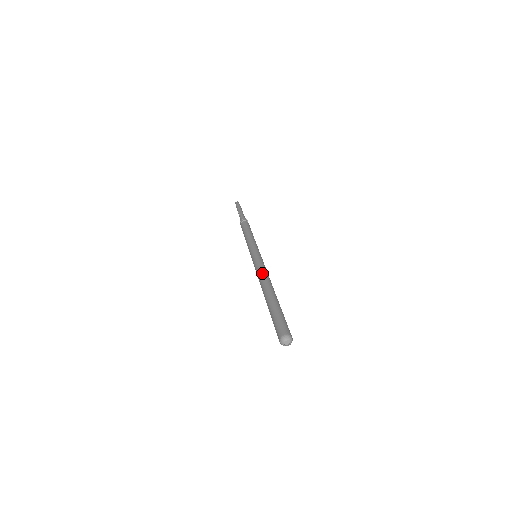
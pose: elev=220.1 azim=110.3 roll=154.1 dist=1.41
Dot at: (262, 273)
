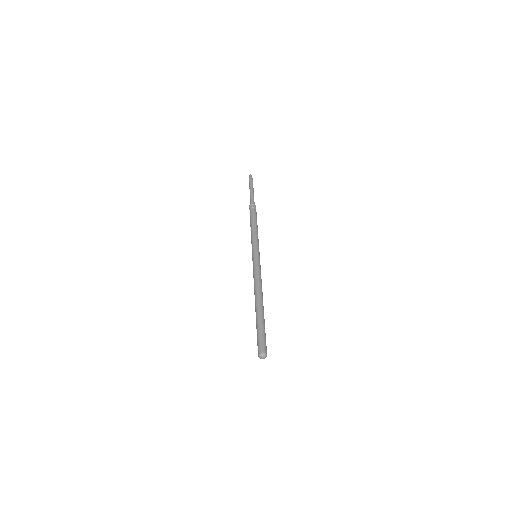
Dot at: (255, 282)
